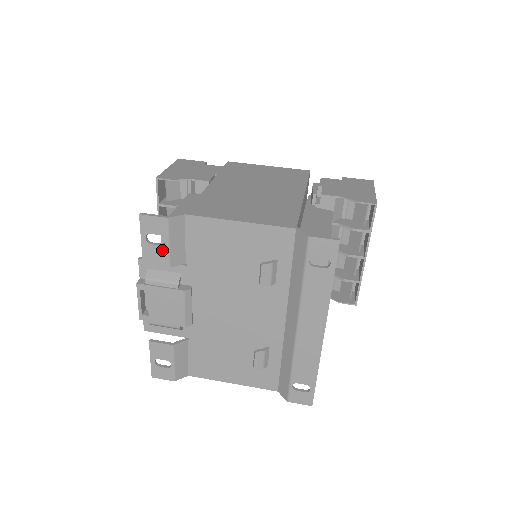
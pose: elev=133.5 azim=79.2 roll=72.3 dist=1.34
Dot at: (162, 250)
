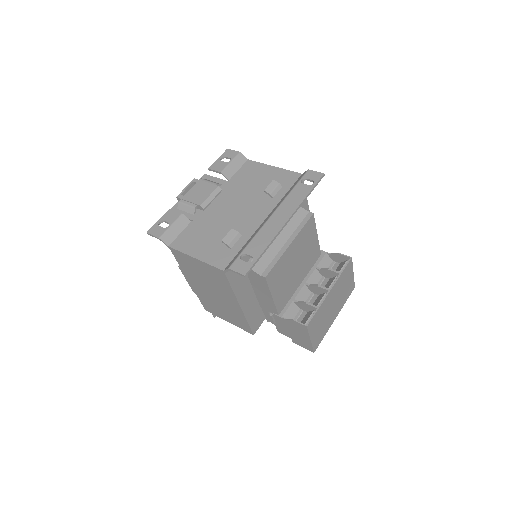
Dot at: (225, 164)
